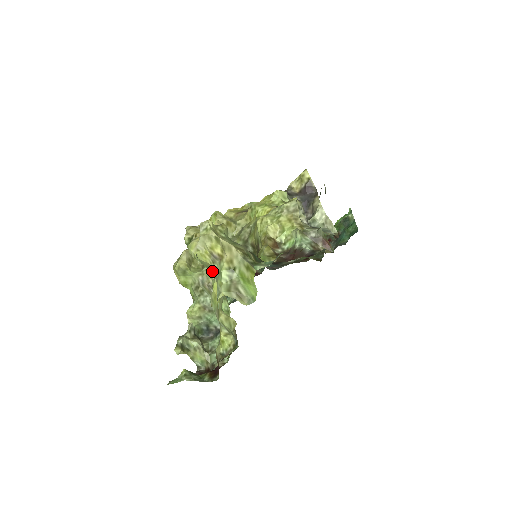
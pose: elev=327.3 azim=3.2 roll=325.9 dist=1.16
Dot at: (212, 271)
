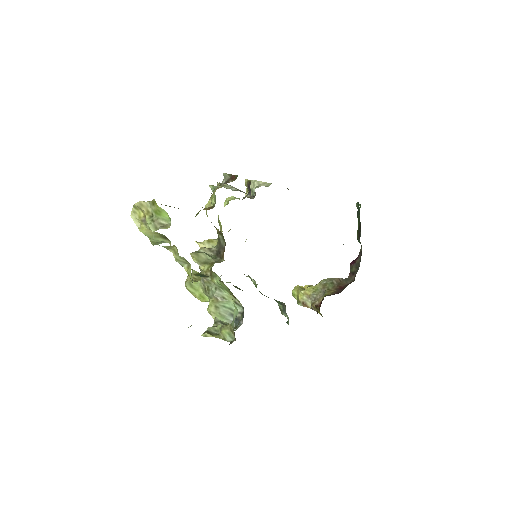
Dot at: (161, 239)
